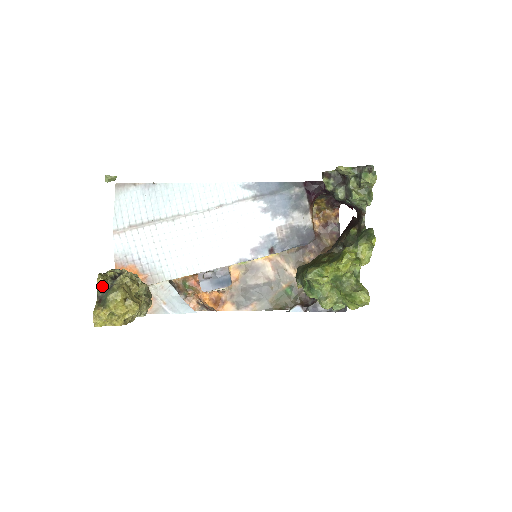
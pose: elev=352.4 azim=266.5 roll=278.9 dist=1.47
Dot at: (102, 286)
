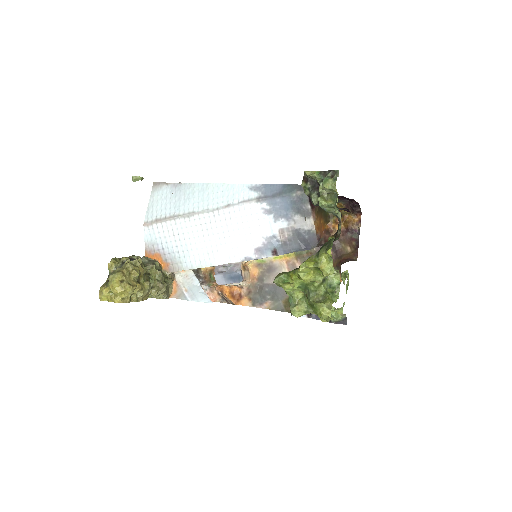
Dot at: (111, 268)
